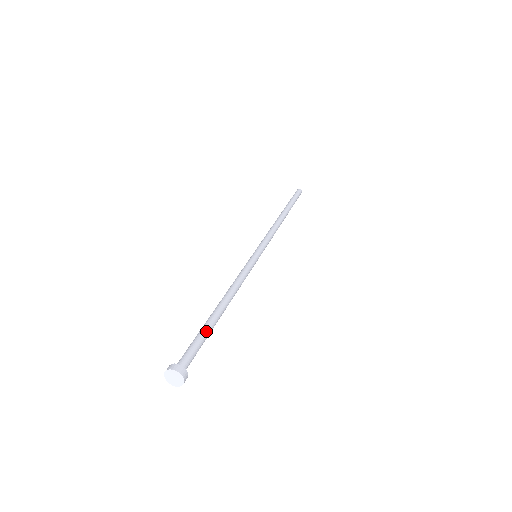
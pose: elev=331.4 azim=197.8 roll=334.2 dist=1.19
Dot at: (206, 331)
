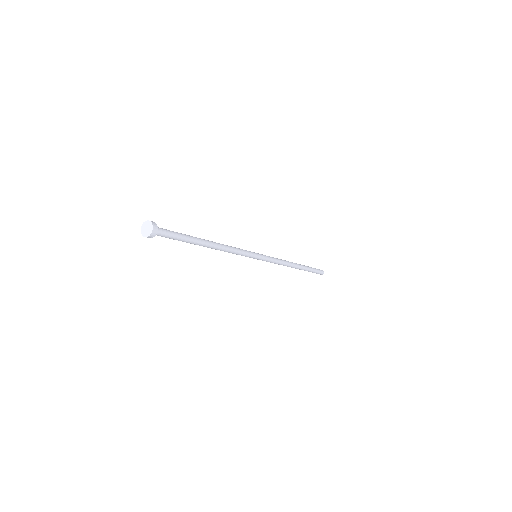
Dot at: occluded
